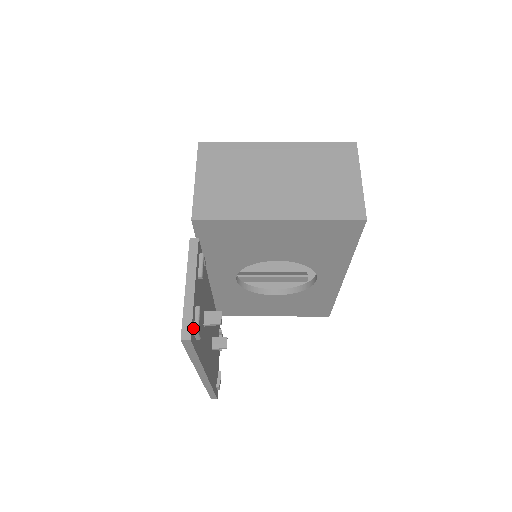
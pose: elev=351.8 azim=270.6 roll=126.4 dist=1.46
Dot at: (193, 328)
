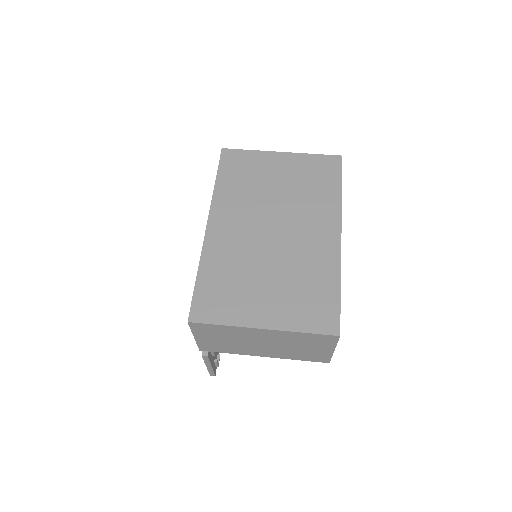
Dot at: (215, 368)
